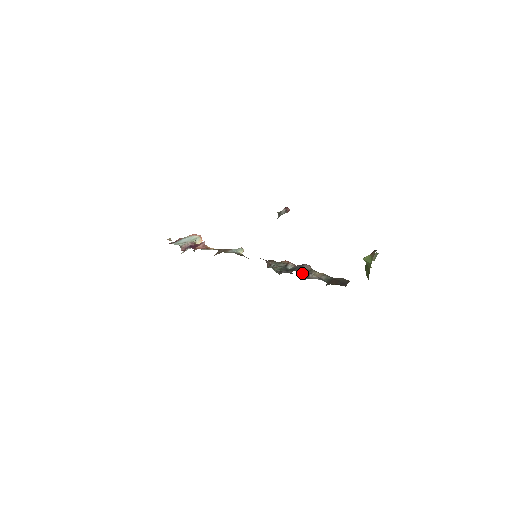
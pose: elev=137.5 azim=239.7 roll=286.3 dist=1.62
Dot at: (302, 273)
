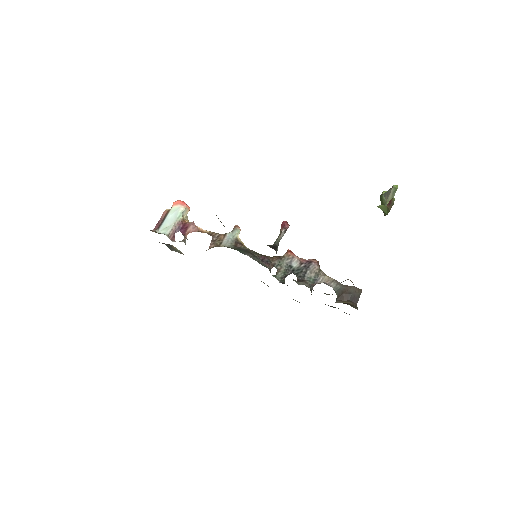
Dot at: occluded
